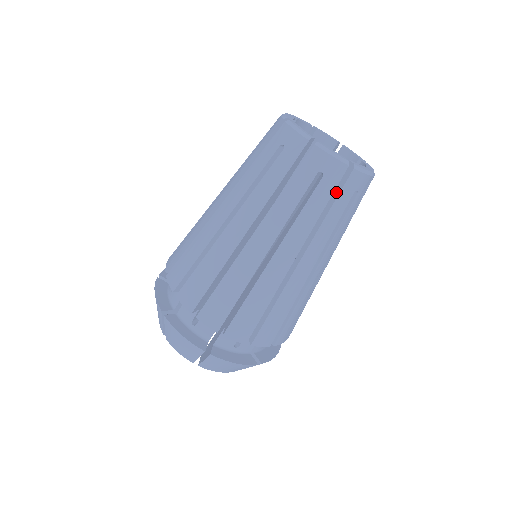
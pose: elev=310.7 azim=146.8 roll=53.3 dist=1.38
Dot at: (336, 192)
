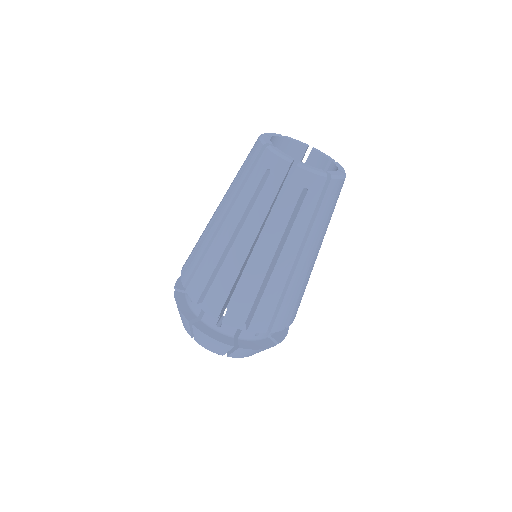
Dot at: (319, 199)
